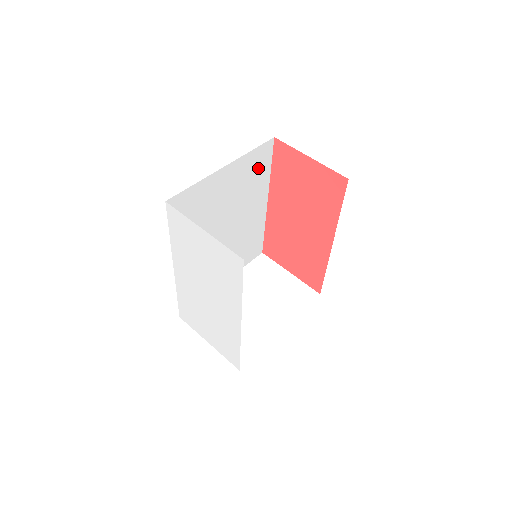
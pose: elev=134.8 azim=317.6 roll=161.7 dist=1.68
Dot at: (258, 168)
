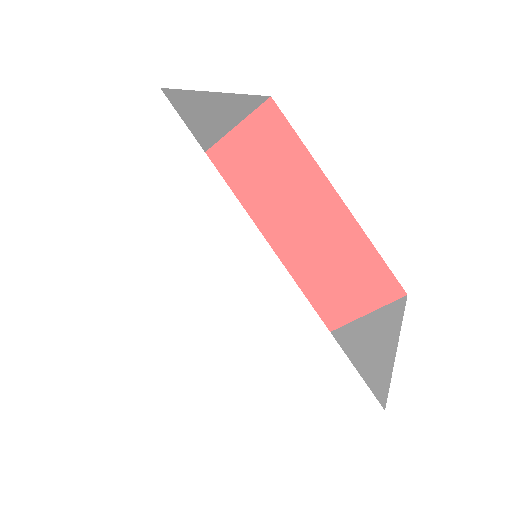
Dot at: occluded
